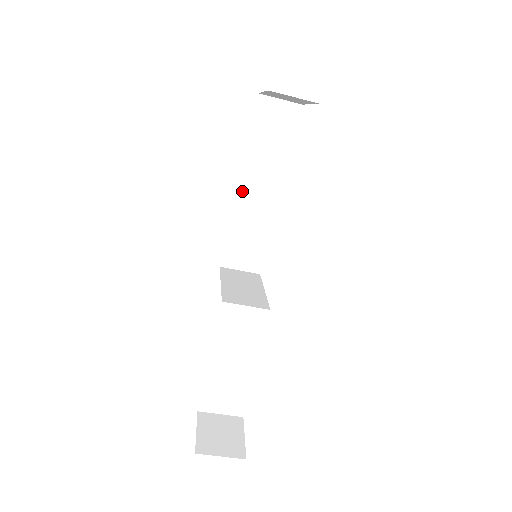
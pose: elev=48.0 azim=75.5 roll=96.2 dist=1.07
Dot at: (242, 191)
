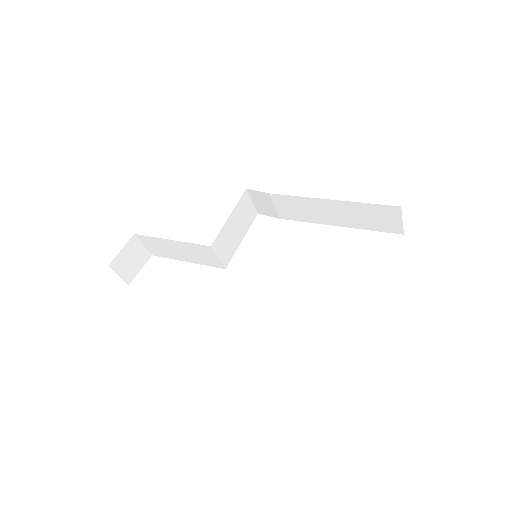
Dot at: (313, 201)
